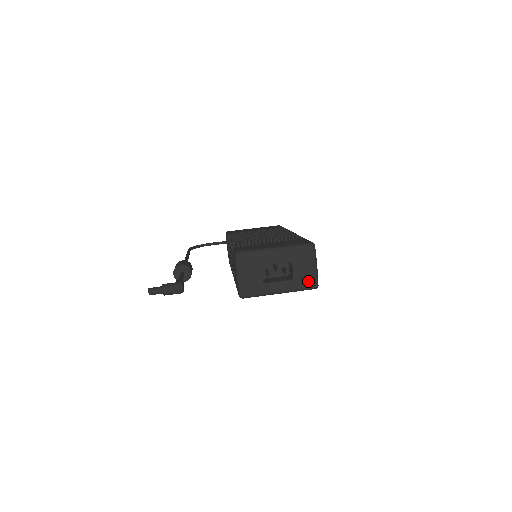
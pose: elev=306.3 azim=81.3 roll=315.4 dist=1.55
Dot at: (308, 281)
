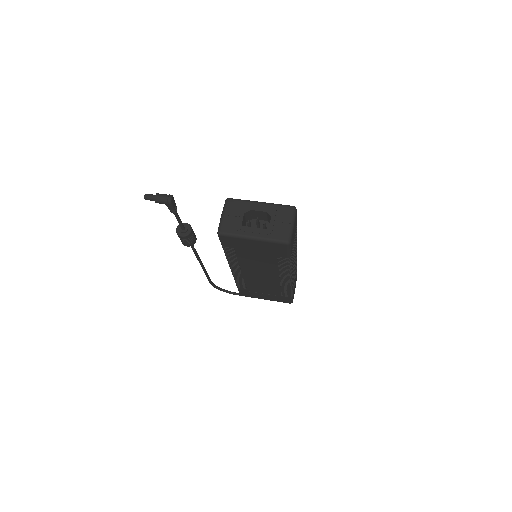
Dot at: (281, 234)
